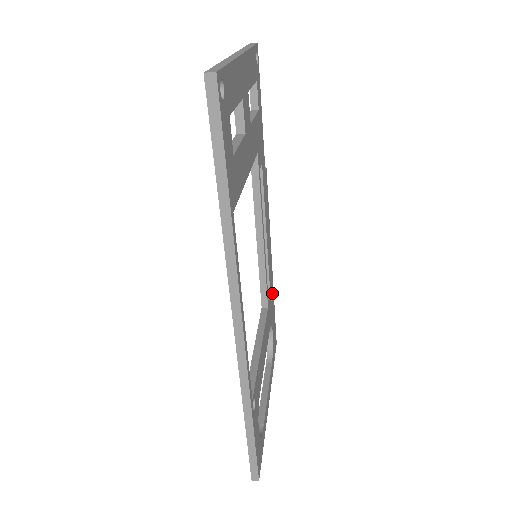
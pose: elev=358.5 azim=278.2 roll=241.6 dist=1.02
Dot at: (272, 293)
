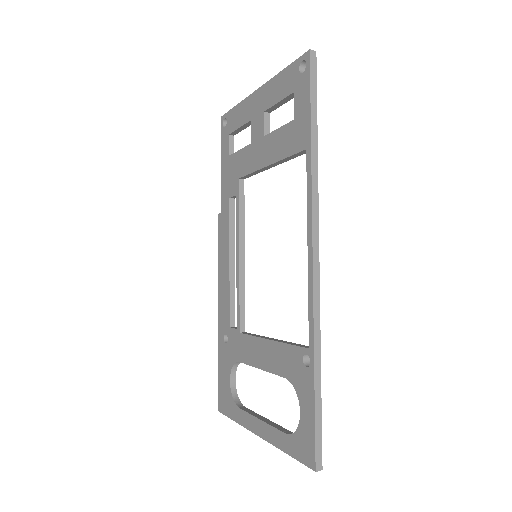
Dot at: (227, 338)
